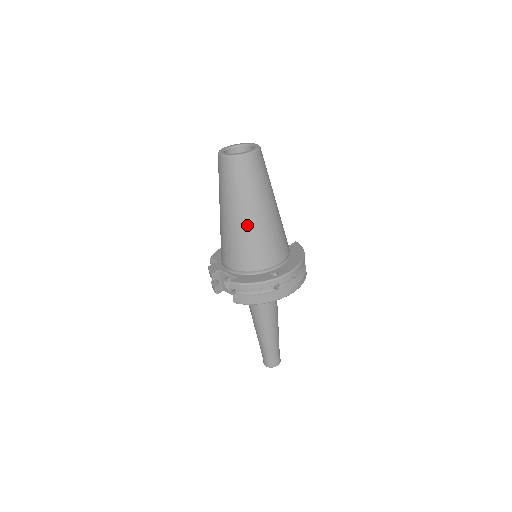
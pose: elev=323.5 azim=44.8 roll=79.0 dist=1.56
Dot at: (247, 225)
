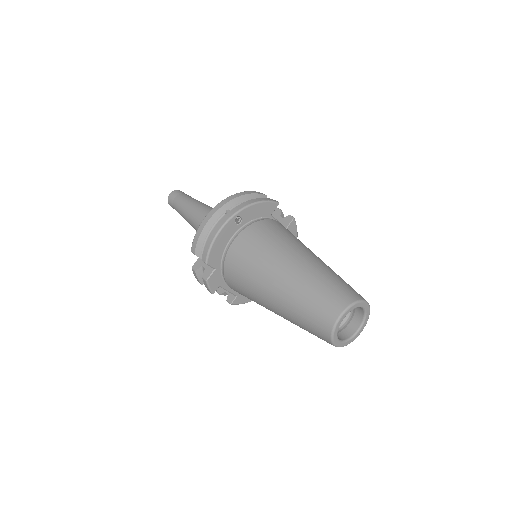
Dot at: occluded
